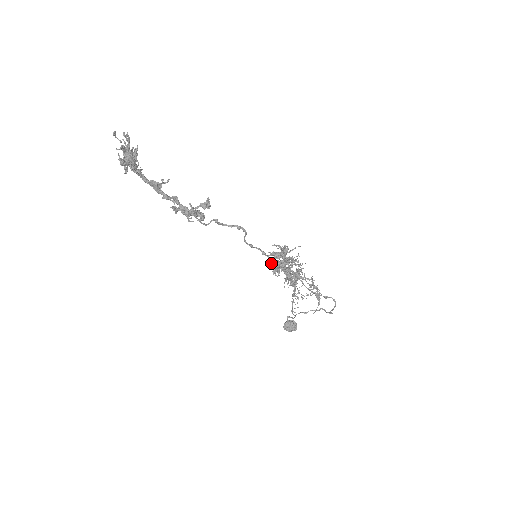
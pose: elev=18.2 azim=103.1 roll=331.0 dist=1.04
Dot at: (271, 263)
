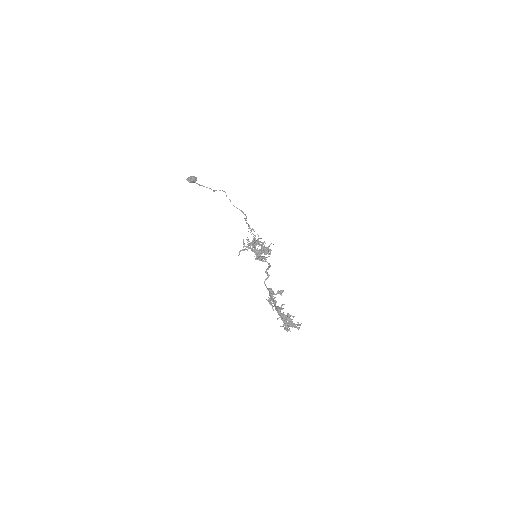
Dot at: occluded
